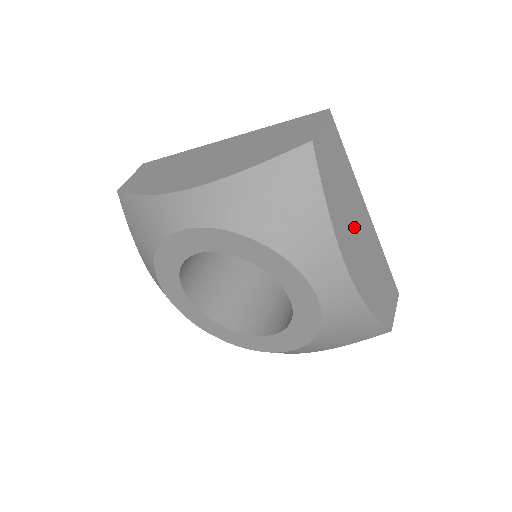
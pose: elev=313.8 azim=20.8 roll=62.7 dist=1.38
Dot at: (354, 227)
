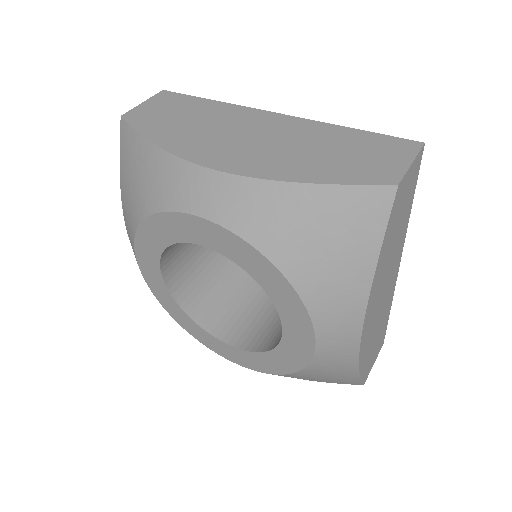
Dot at: (385, 282)
